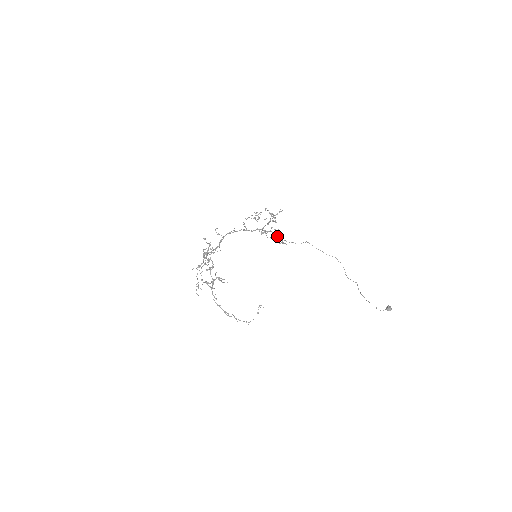
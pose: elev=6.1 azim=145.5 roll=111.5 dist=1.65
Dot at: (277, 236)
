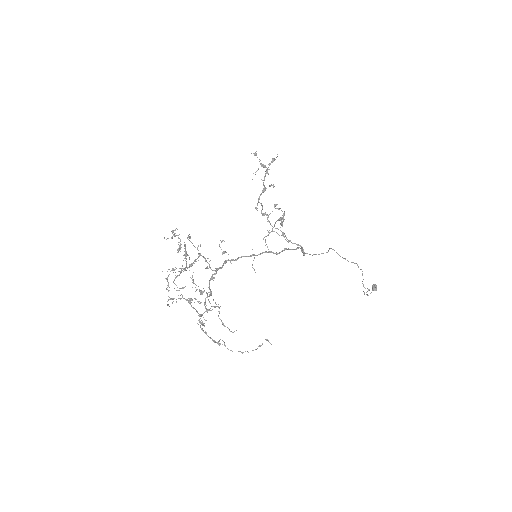
Dot at: (302, 251)
